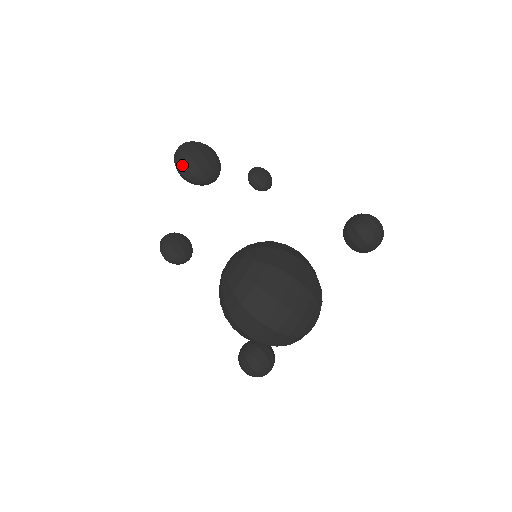
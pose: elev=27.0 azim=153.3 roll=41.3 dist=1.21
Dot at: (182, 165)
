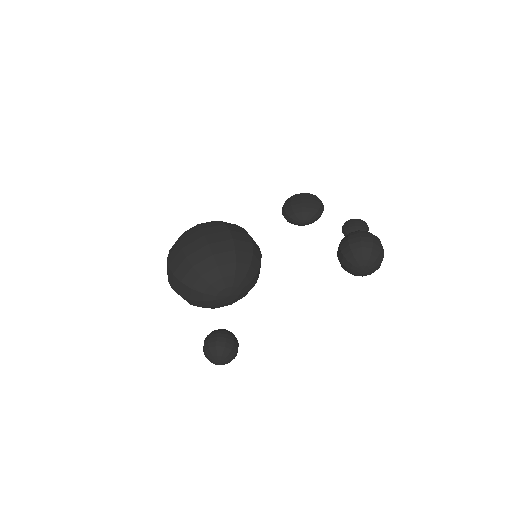
Dot at: (283, 206)
